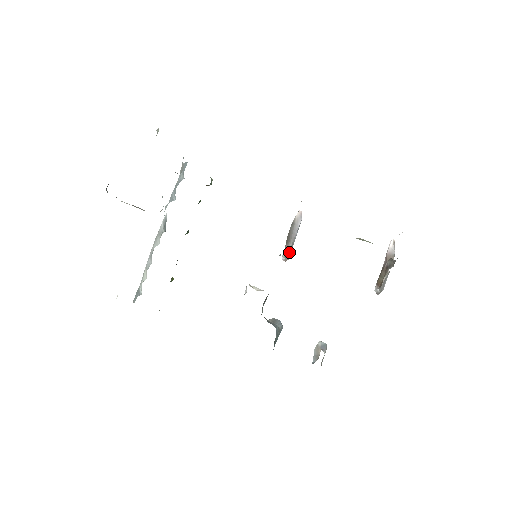
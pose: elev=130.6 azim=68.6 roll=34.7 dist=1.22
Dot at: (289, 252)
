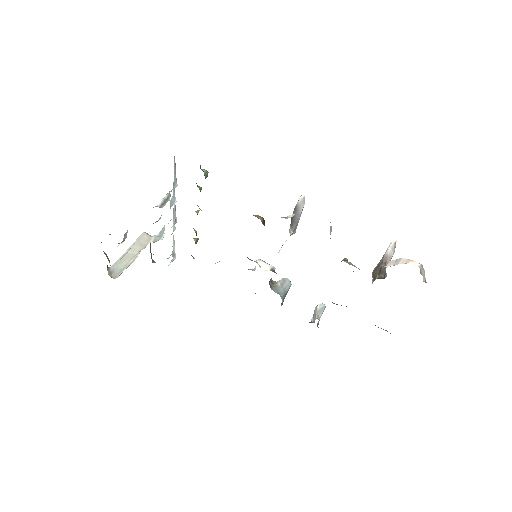
Dot at: (293, 231)
